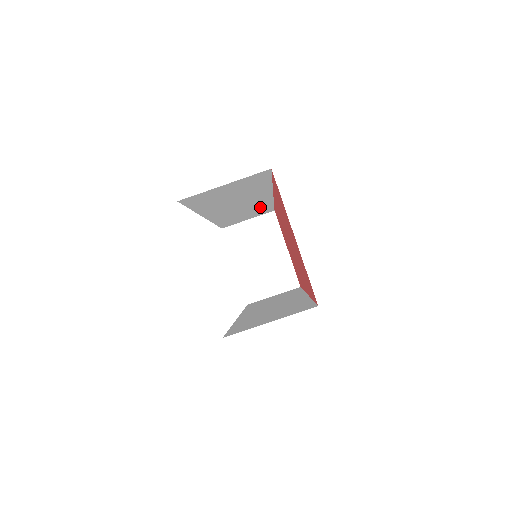
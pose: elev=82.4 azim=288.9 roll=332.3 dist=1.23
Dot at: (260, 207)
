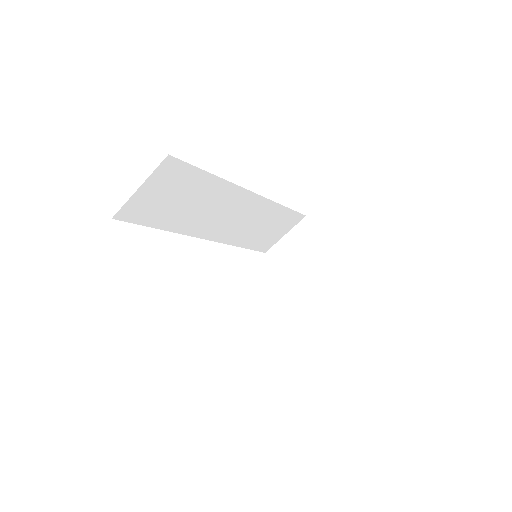
Dot at: (269, 213)
